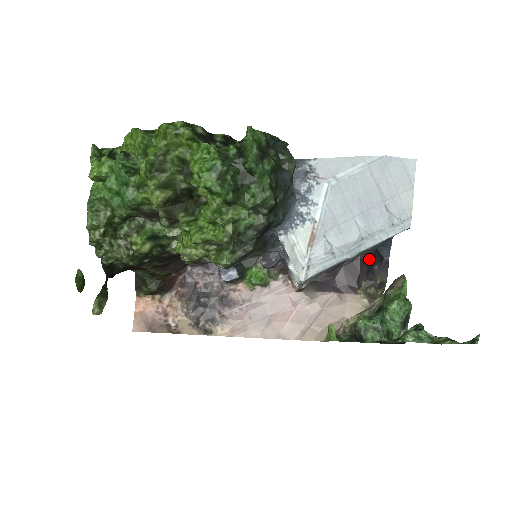
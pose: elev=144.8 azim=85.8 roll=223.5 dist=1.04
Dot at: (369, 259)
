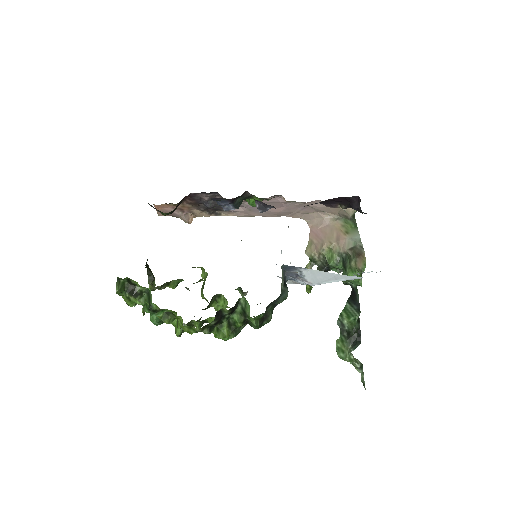
Dot at: (352, 201)
